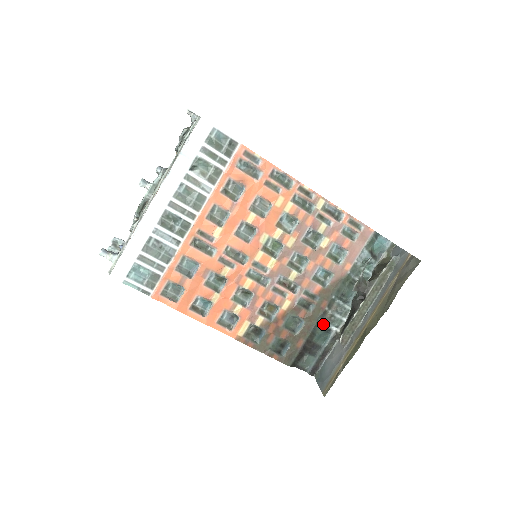
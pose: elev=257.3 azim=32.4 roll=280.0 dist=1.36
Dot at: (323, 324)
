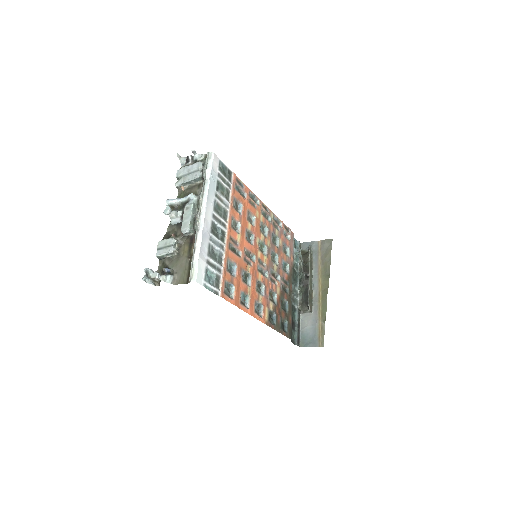
Dot at: (292, 304)
